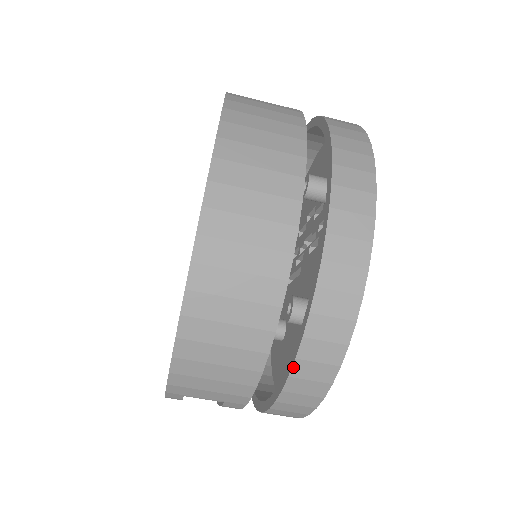
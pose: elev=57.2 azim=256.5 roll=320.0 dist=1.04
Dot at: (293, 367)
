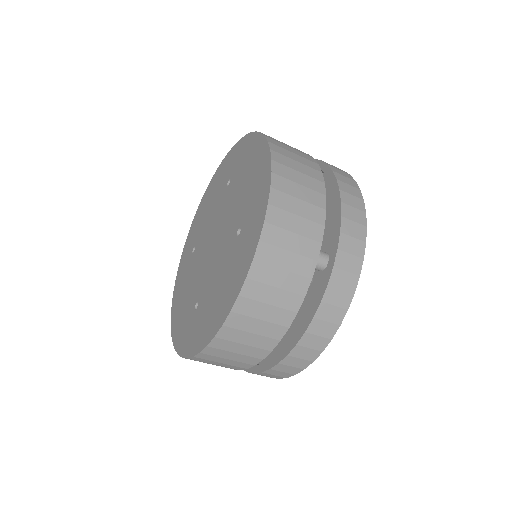
Dot at: (246, 371)
